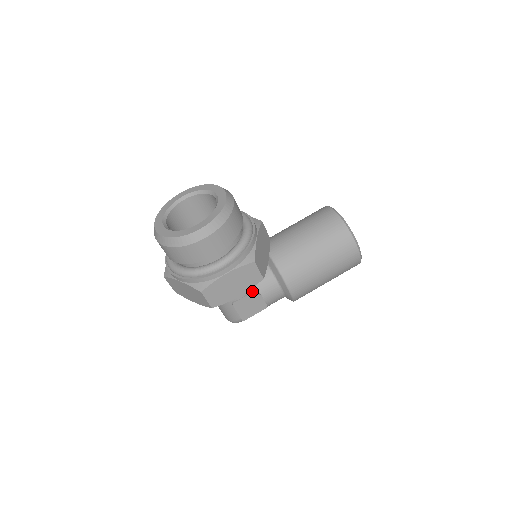
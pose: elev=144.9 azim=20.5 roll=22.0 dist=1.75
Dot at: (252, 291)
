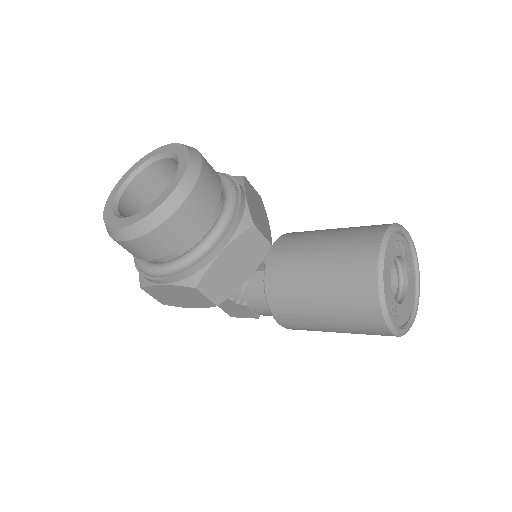
Dot at: (236, 296)
